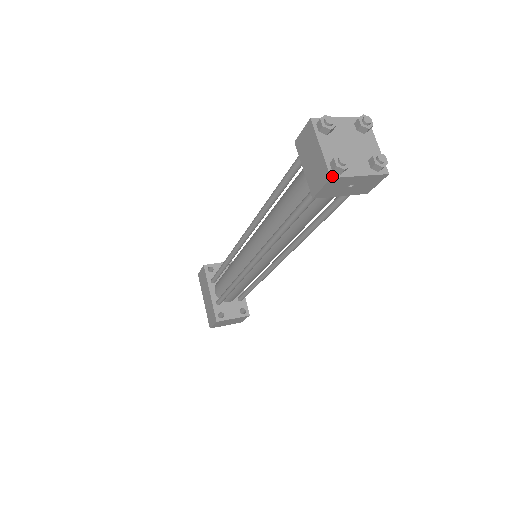
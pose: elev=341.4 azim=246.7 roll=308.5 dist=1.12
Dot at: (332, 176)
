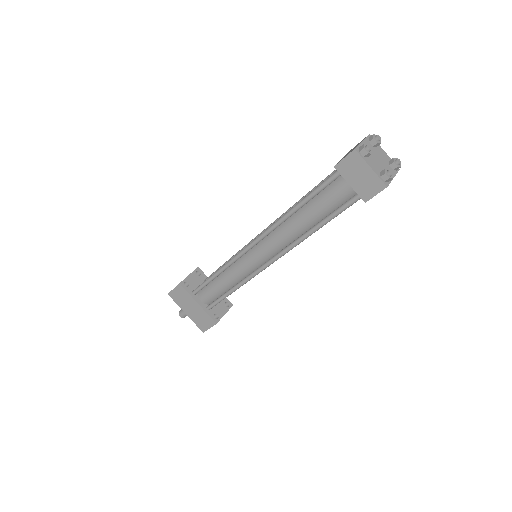
Dot at: (387, 185)
